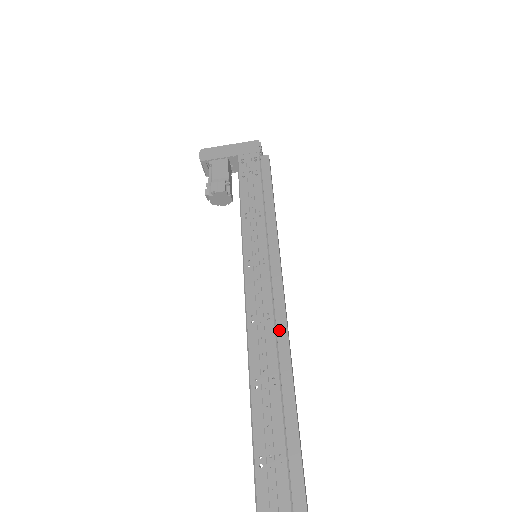
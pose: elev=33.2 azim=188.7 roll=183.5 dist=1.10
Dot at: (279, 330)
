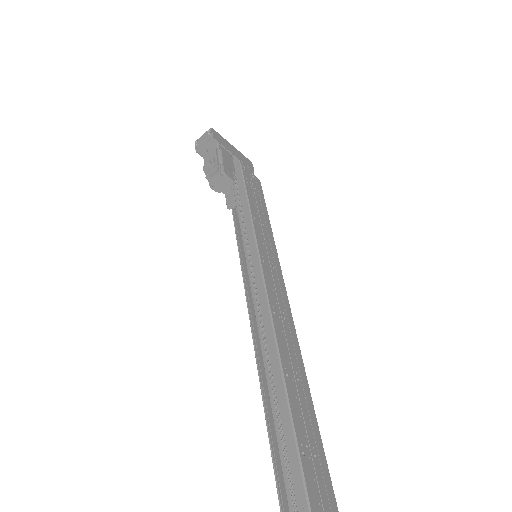
Dot at: (292, 332)
